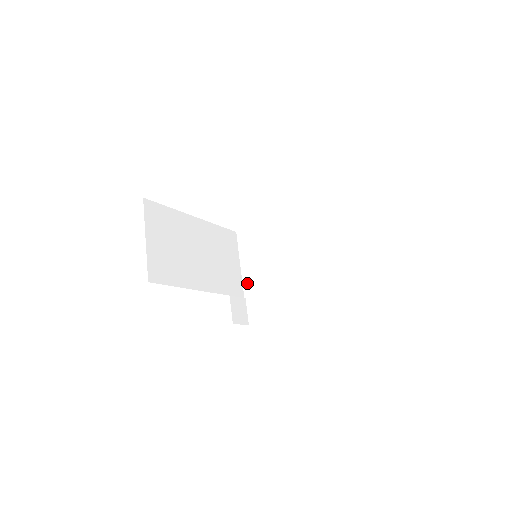
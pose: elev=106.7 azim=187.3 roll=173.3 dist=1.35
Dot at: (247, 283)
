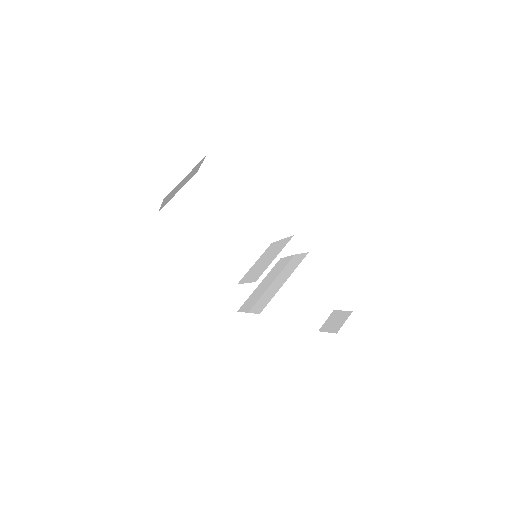
Dot at: (245, 275)
